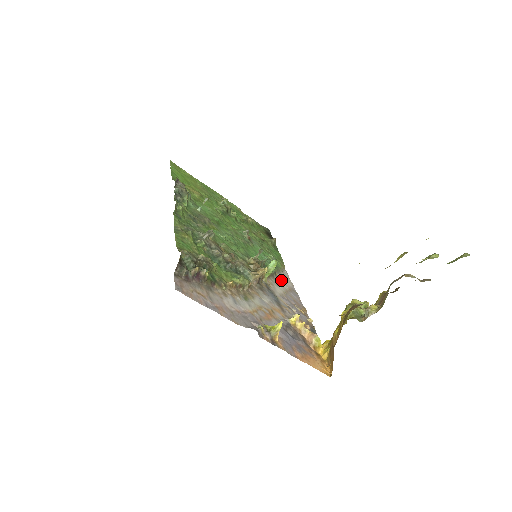
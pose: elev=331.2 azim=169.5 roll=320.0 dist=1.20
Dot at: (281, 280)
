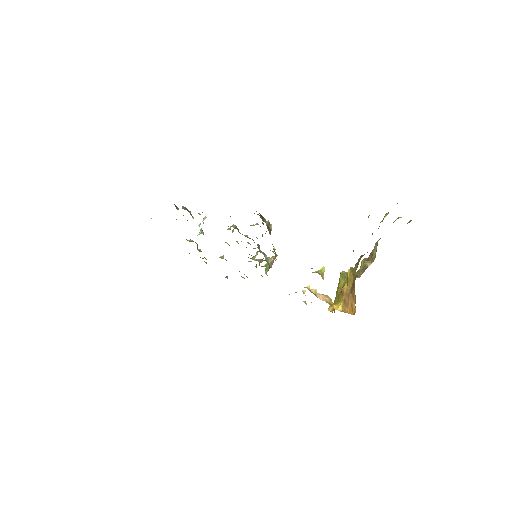
Dot at: occluded
